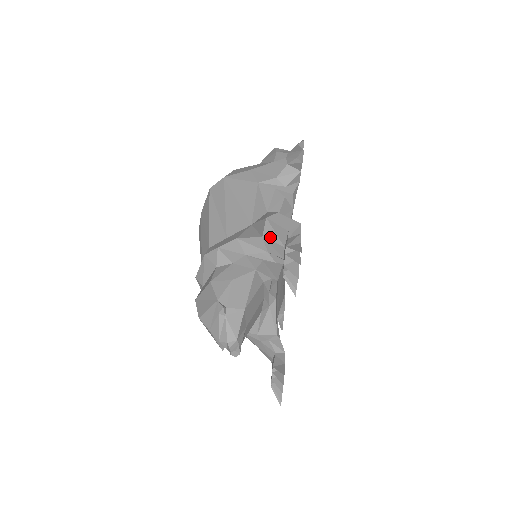
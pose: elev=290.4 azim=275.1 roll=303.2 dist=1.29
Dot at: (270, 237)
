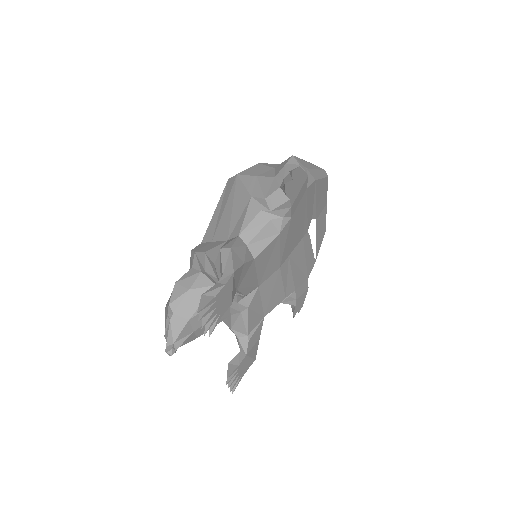
Dot at: (217, 269)
